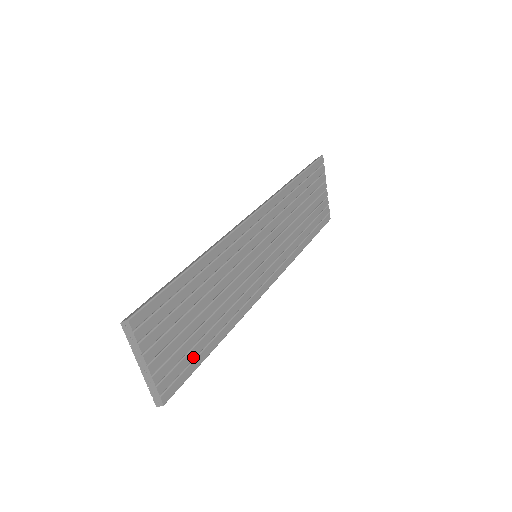
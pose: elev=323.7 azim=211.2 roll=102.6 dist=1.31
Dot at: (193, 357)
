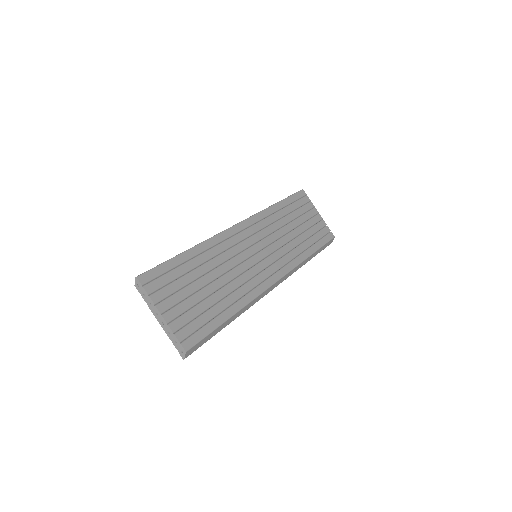
Dot at: (208, 319)
